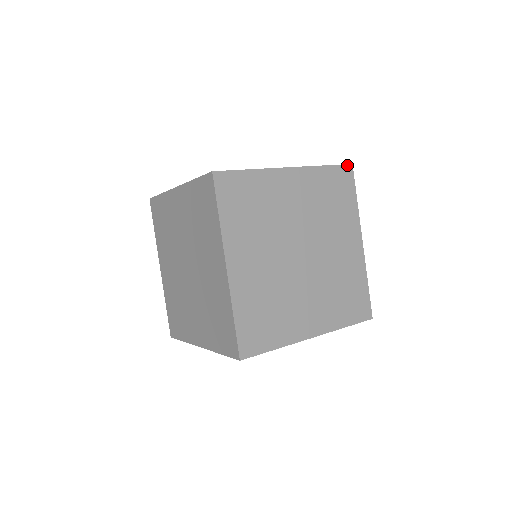
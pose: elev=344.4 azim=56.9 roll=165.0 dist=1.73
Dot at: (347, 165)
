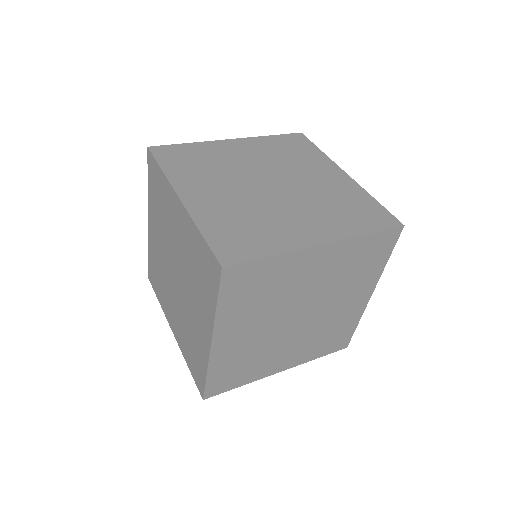
Dot at: (295, 134)
